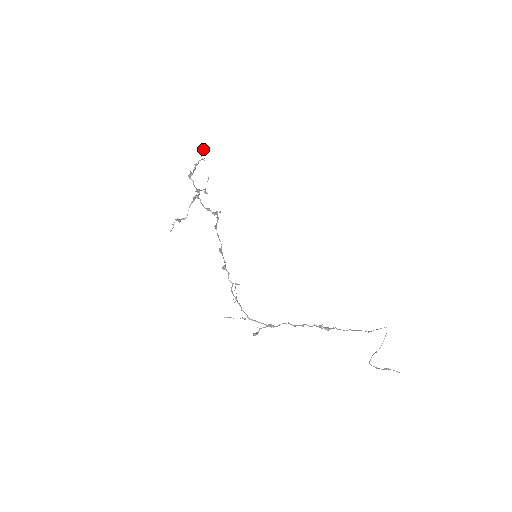
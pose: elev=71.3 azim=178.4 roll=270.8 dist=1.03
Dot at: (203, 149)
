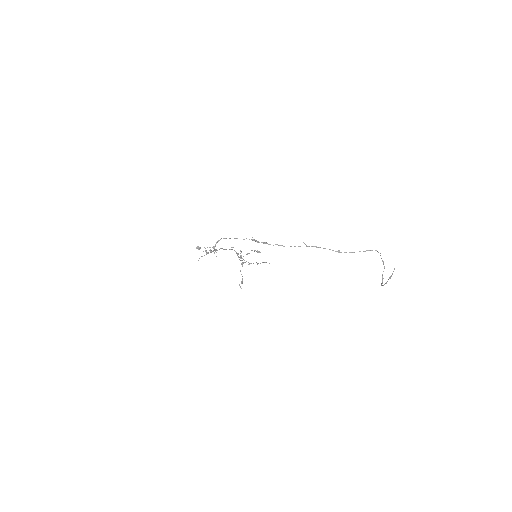
Dot at: (259, 251)
